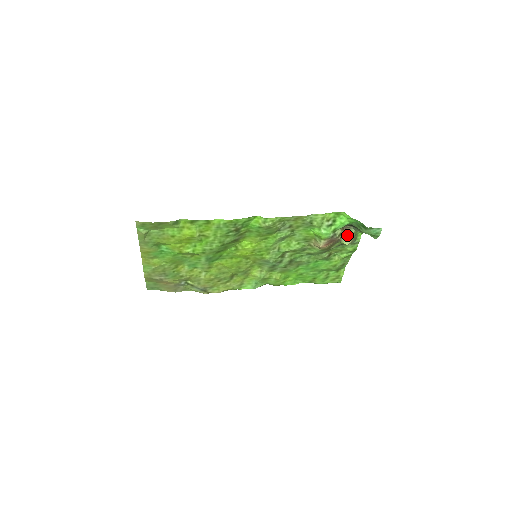
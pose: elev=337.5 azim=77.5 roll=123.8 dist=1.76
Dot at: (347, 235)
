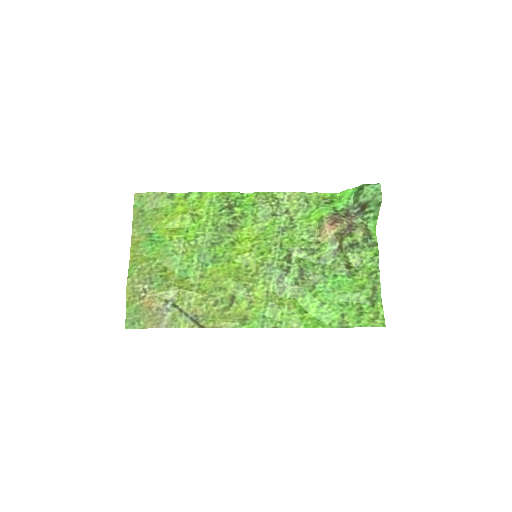
Dot at: (356, 227)
